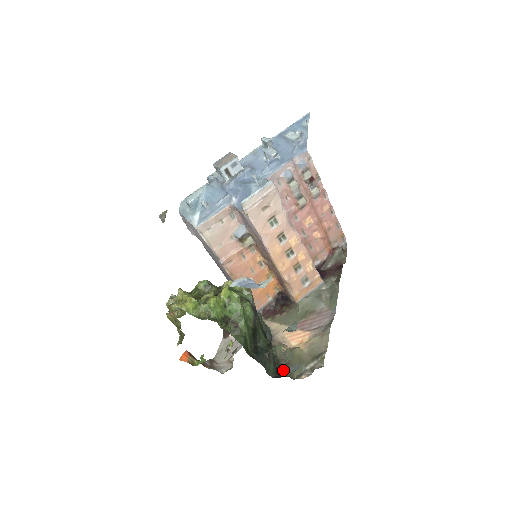
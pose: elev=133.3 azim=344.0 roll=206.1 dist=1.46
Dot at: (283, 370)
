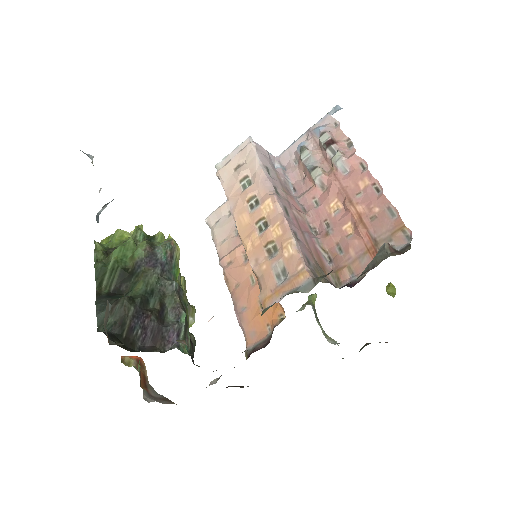
Dot at: occluded
